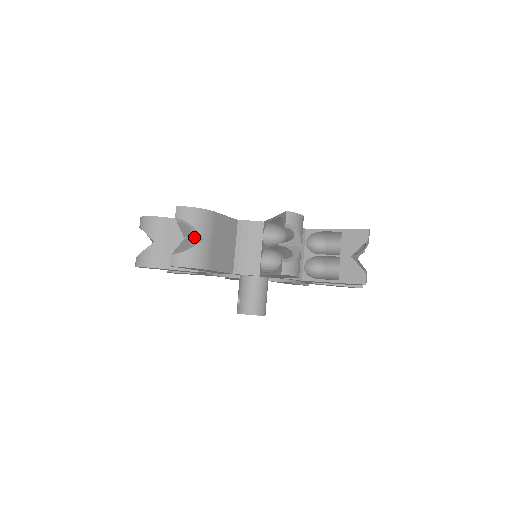
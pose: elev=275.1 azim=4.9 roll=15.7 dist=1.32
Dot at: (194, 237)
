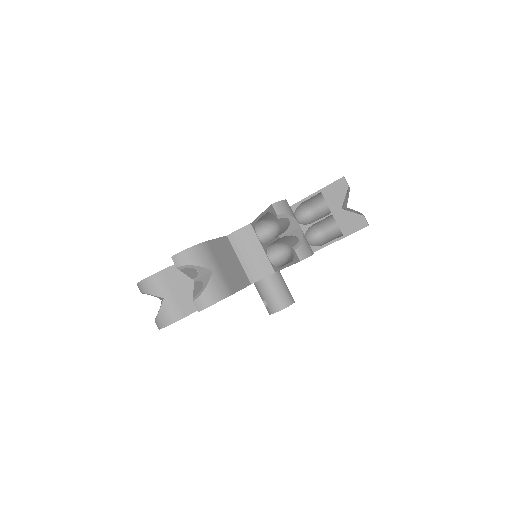
Dot at: (202, 274)
